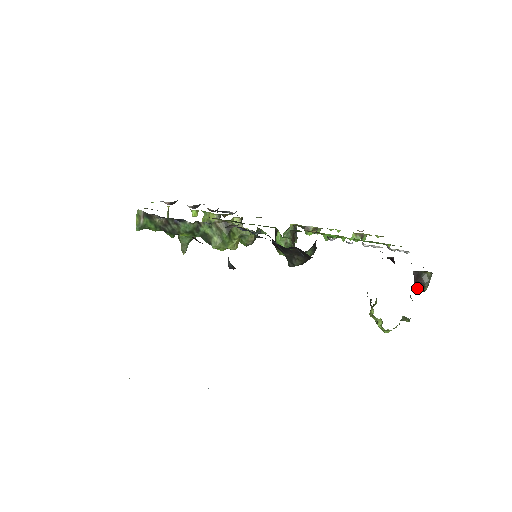
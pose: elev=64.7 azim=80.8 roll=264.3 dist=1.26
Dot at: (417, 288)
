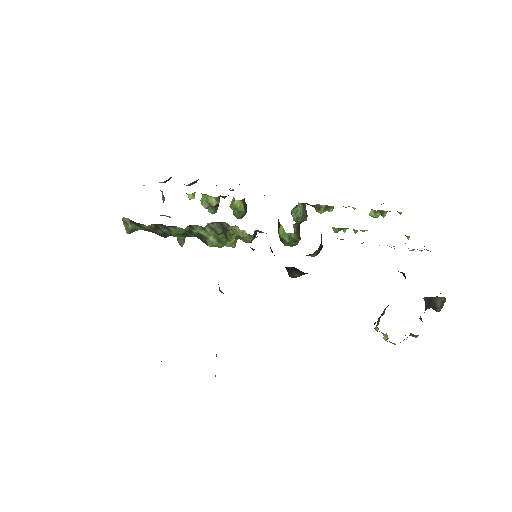
Dot at: (429, 307)
